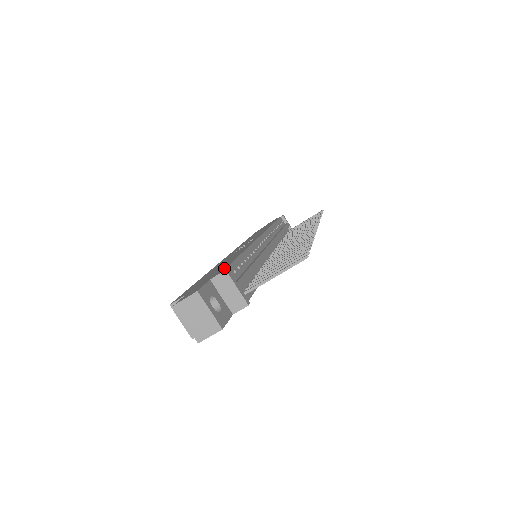
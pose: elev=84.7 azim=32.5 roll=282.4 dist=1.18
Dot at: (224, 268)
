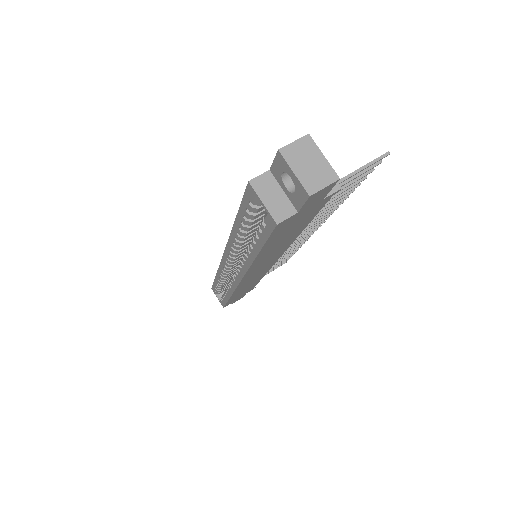
Dot at: occluded
